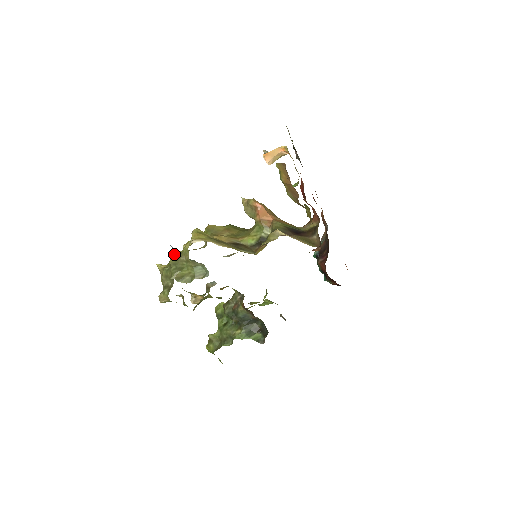
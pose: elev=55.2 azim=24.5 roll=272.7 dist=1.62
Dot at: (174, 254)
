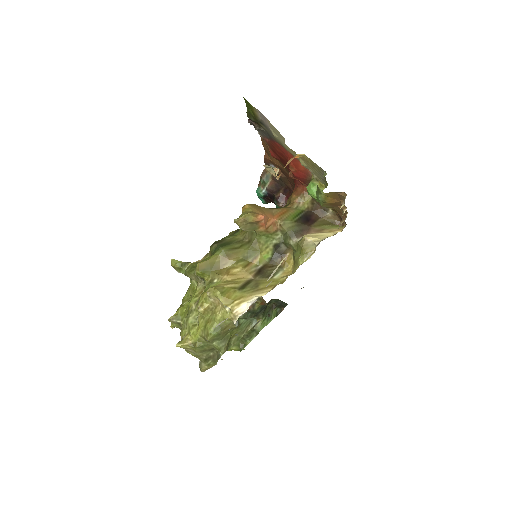
Dot at: (209, 331)
